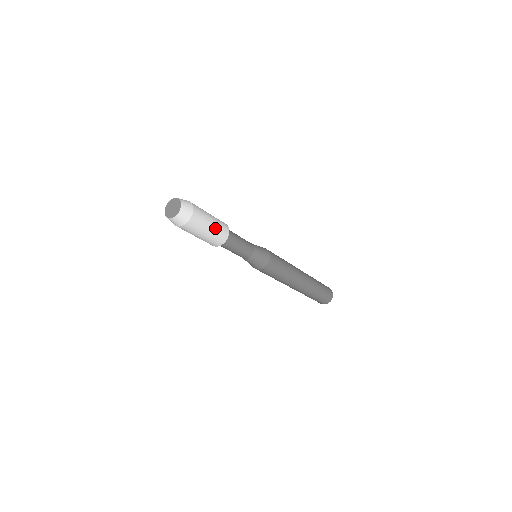
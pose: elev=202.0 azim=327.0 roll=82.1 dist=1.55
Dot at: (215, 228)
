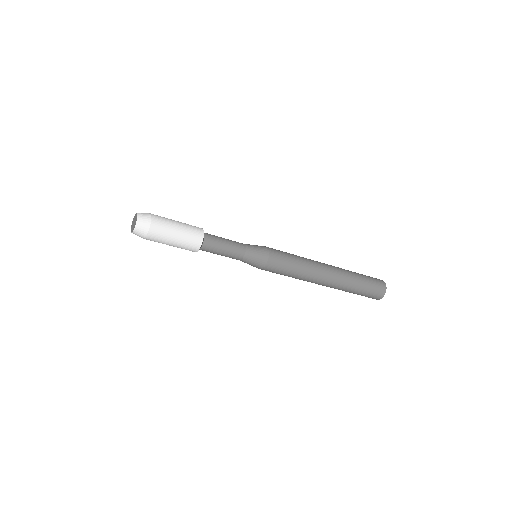
Dot at: (184, 228)
